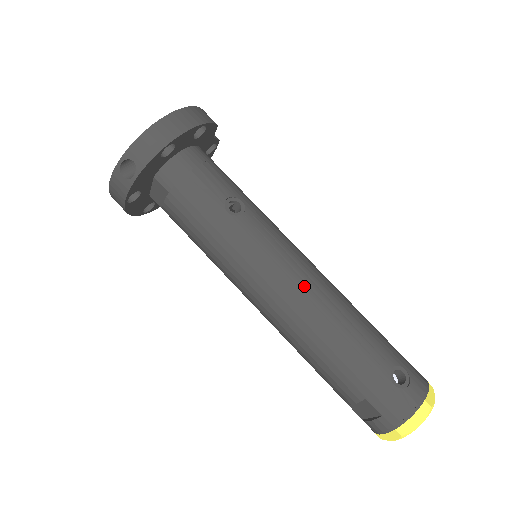
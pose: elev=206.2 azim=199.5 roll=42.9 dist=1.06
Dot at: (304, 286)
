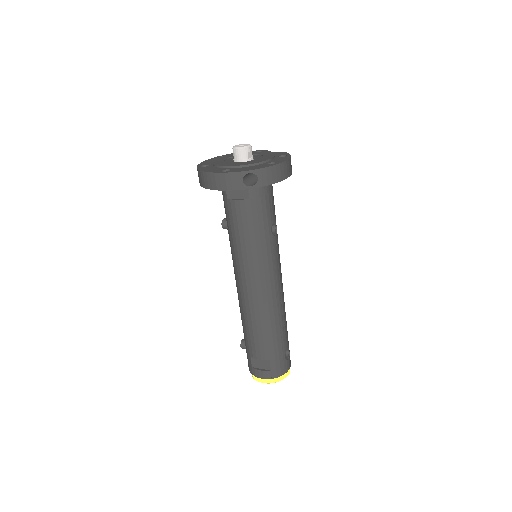
Dot at: (279, 292)
